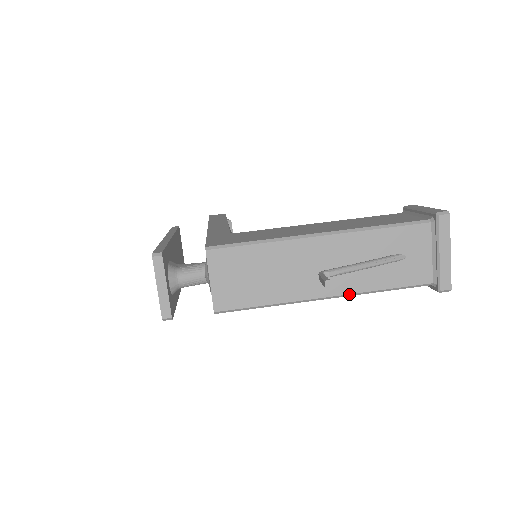
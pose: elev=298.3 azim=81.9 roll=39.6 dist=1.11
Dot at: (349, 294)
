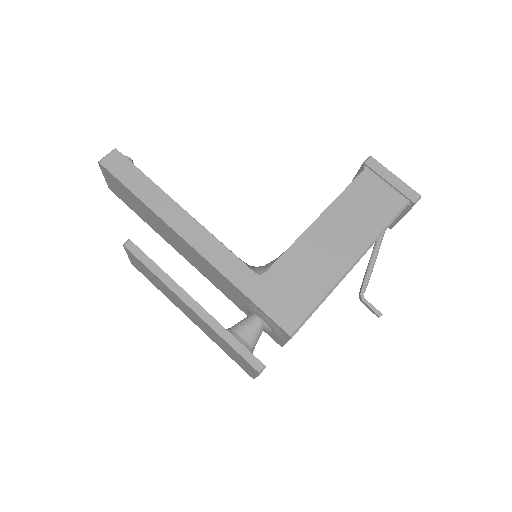
Dot at: occluded
